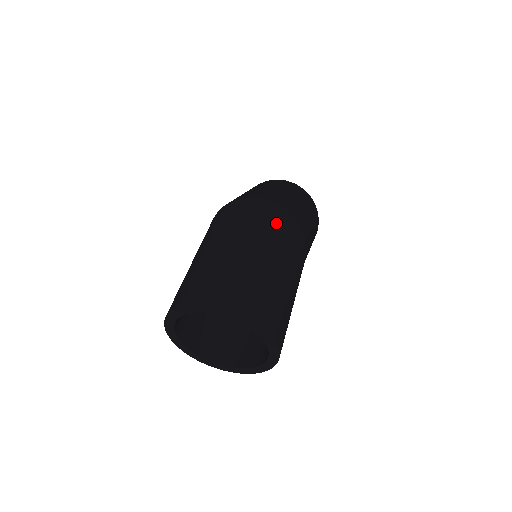
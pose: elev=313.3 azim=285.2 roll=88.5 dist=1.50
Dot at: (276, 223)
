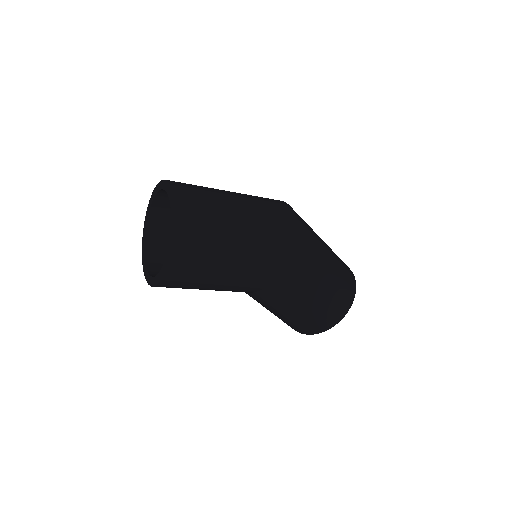
Dot at: (275, 212)
